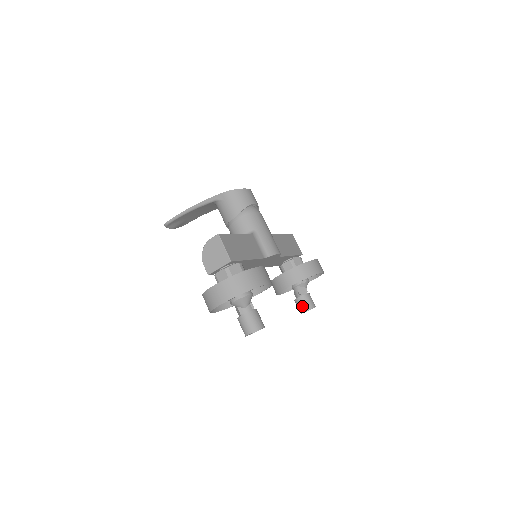
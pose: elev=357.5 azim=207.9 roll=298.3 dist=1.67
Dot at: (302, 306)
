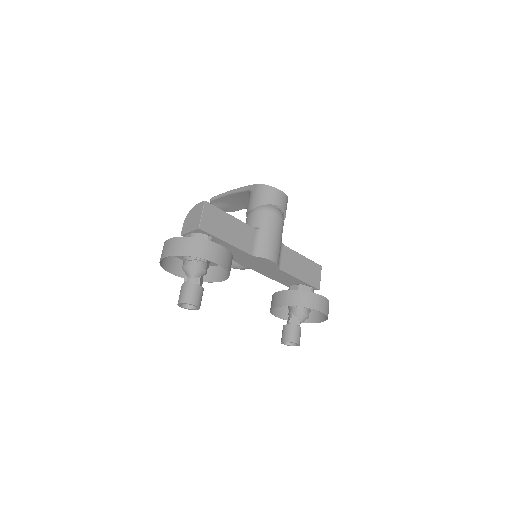
Dot at: (284, 334)
